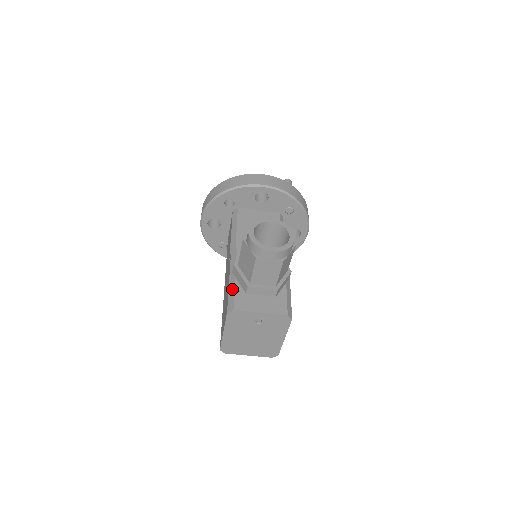
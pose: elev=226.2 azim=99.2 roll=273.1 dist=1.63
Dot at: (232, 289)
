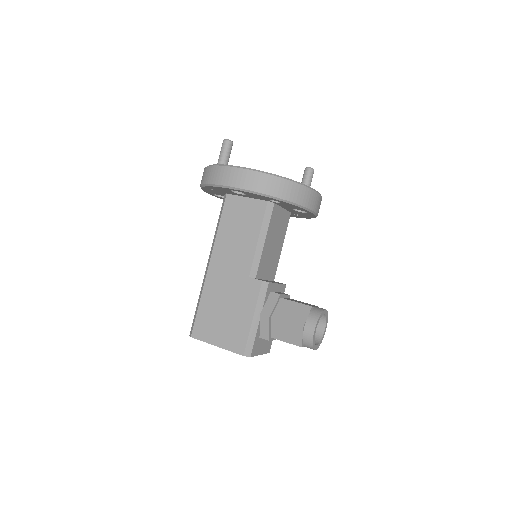
Dot at: (254, 333)
